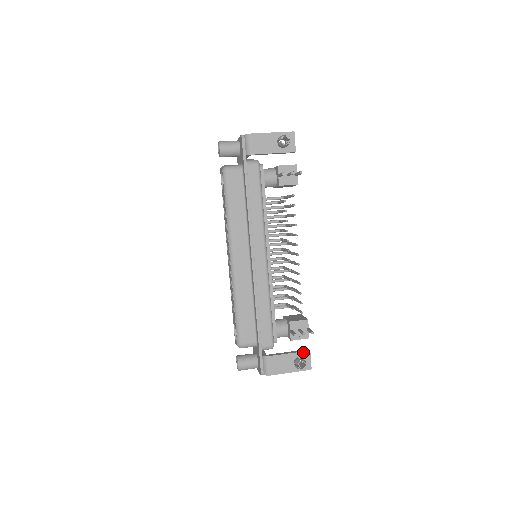
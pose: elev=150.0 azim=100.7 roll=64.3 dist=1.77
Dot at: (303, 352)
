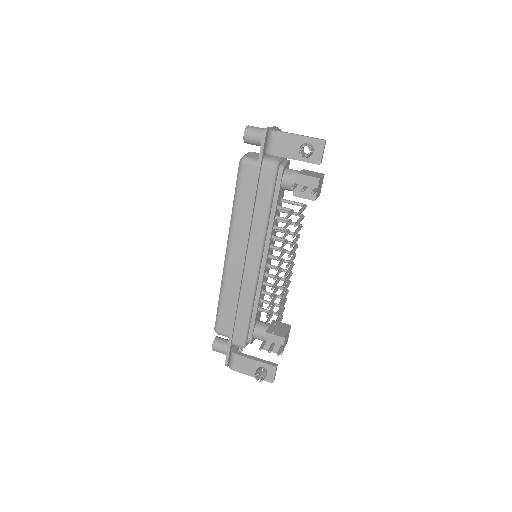
Dot at: (269, 365)
